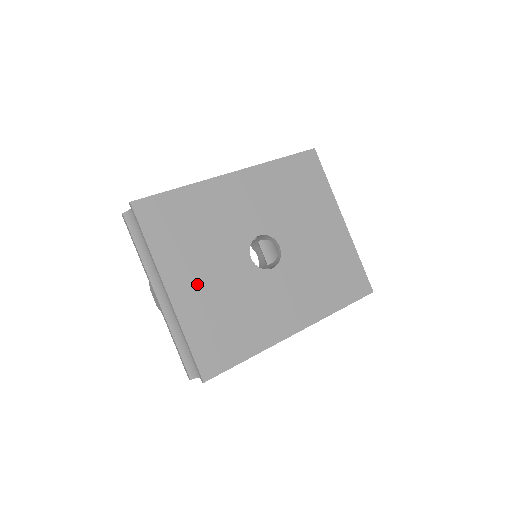
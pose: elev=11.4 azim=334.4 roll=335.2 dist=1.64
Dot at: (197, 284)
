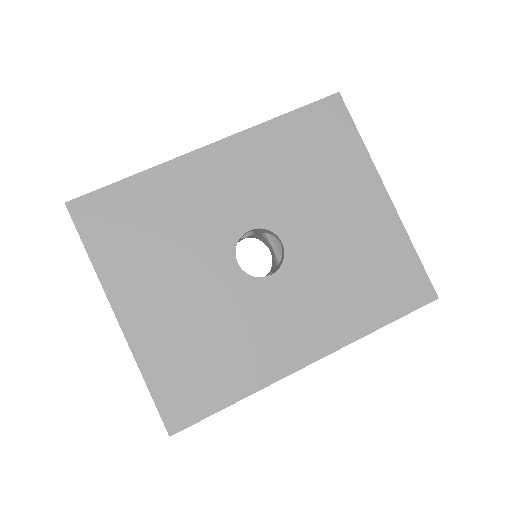
Dot at: (159, 305)
